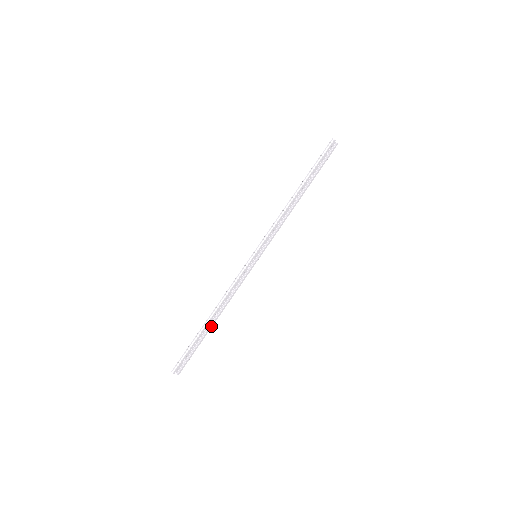
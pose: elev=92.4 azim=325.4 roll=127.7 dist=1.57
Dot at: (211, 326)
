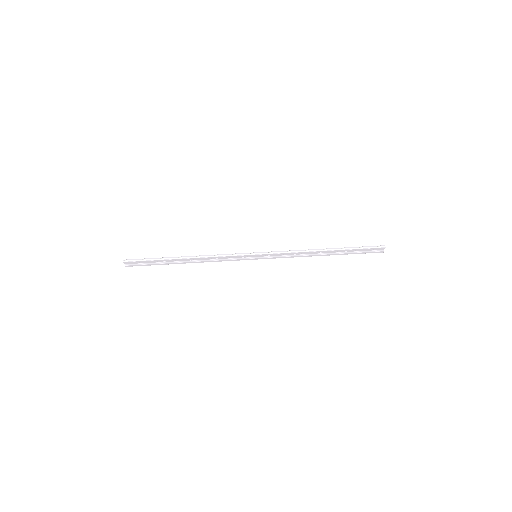
Dot at: (179, 263)
